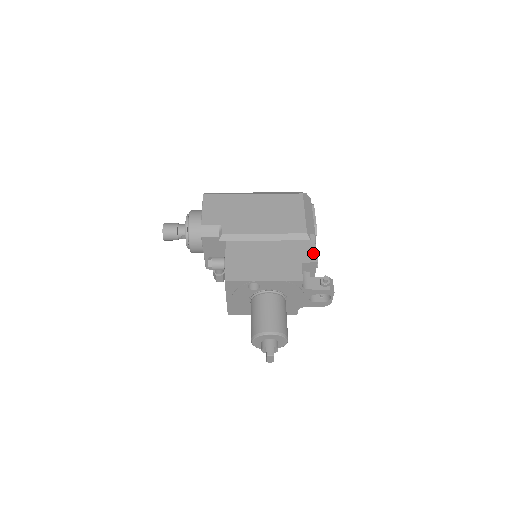
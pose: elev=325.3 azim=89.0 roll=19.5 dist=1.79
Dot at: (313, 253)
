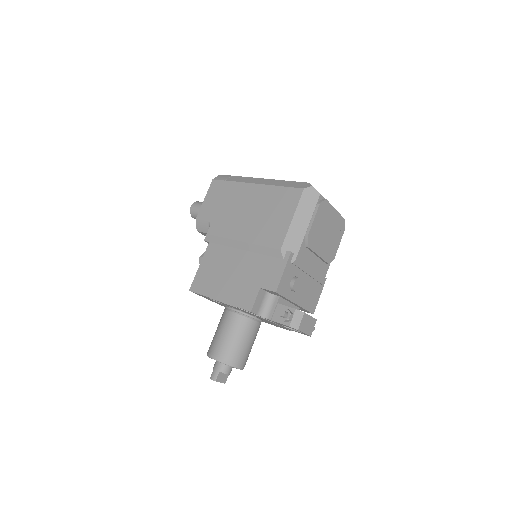
Dot at: (277, 278)
